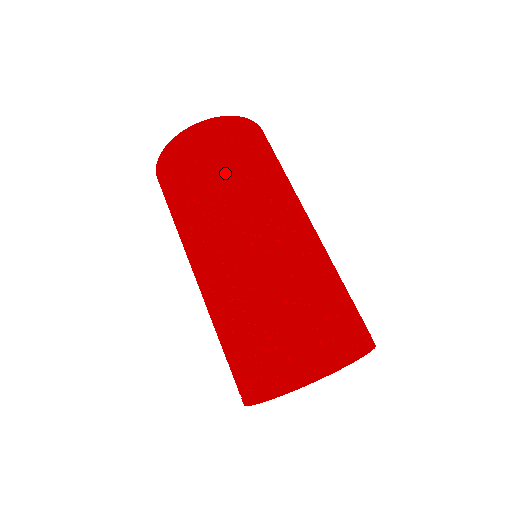
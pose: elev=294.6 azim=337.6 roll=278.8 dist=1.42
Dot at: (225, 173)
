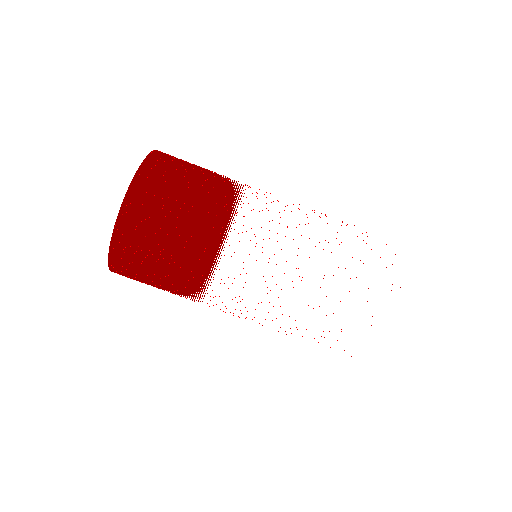
Dot at: (176, 287)
